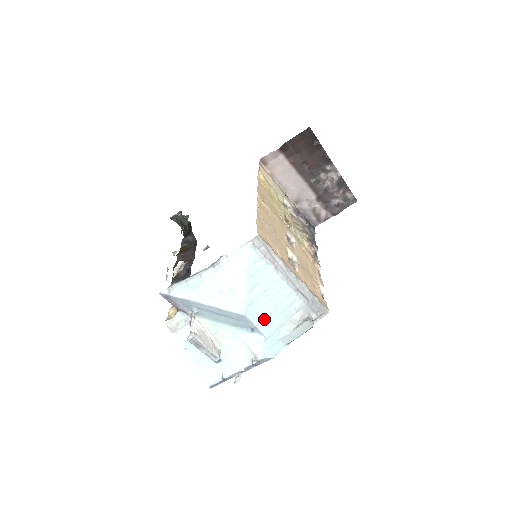
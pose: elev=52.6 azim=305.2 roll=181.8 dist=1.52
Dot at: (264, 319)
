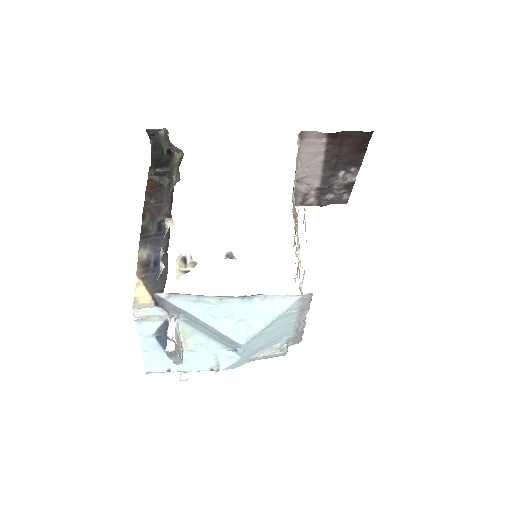
Dot at: (253, 346)
